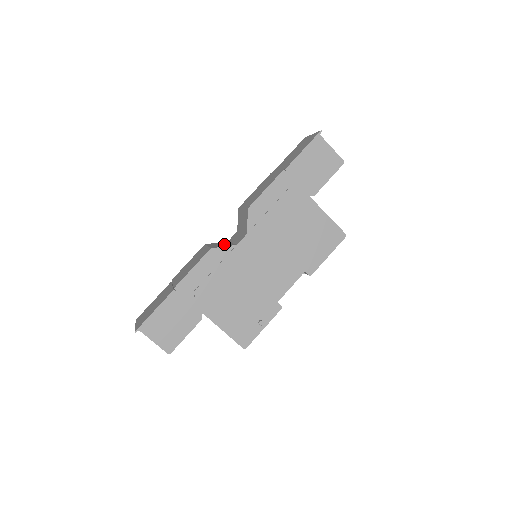
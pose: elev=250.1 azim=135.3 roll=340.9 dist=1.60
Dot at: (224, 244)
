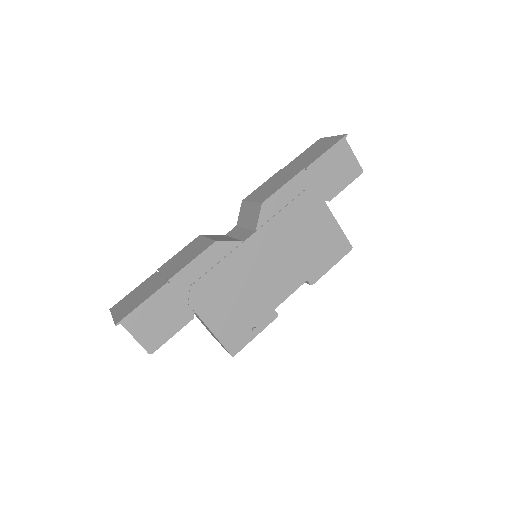
Dot at: (226, 238)
